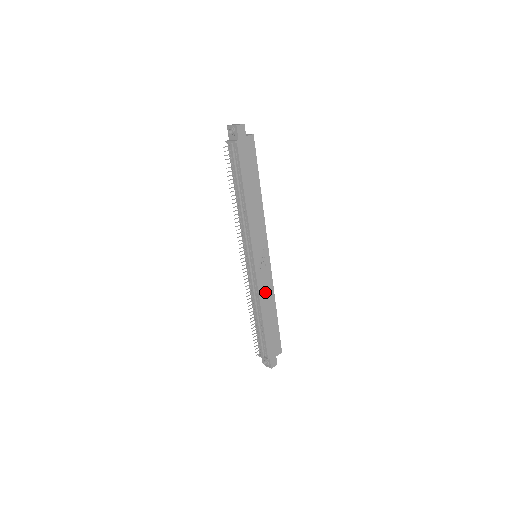
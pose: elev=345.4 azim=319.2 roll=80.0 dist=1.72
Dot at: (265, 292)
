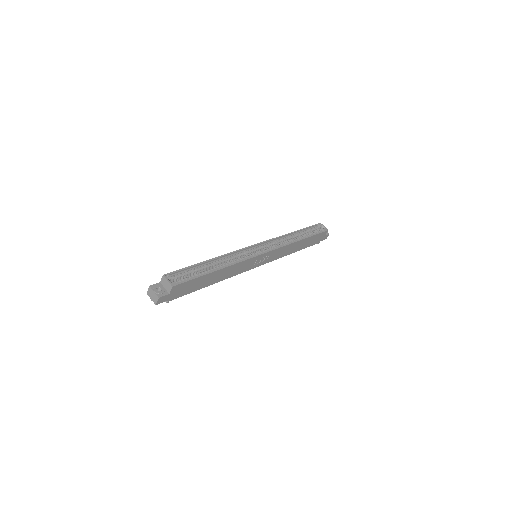
Dot at: (283, 252)
